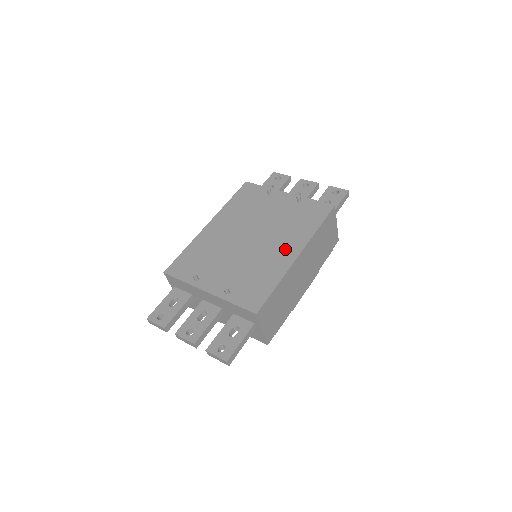
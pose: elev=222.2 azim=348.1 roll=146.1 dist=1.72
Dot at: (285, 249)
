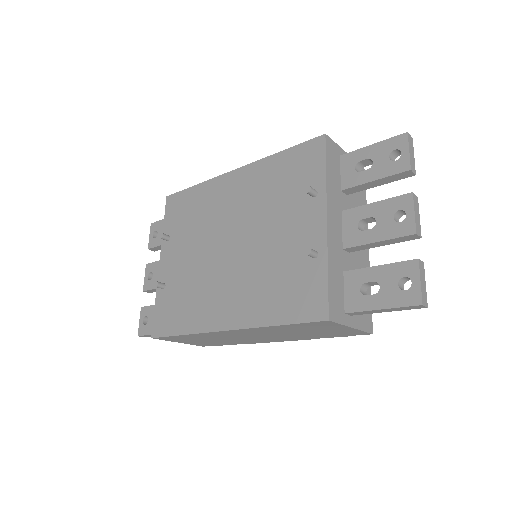
Dot at: (228, 305)
